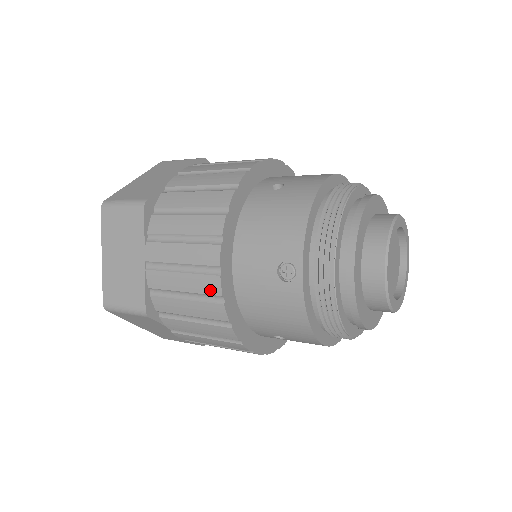
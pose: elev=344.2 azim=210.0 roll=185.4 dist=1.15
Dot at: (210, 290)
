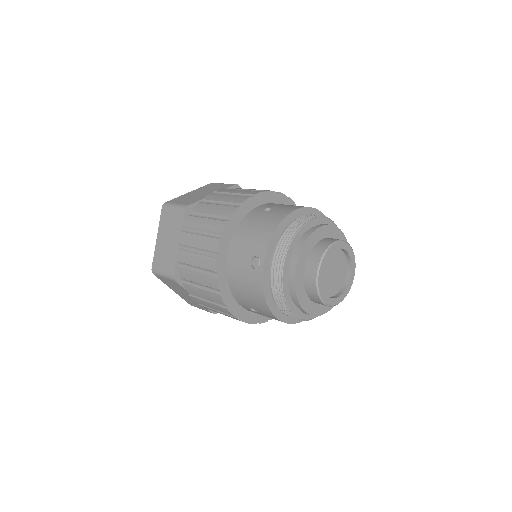
Dot at: (210, 267)
